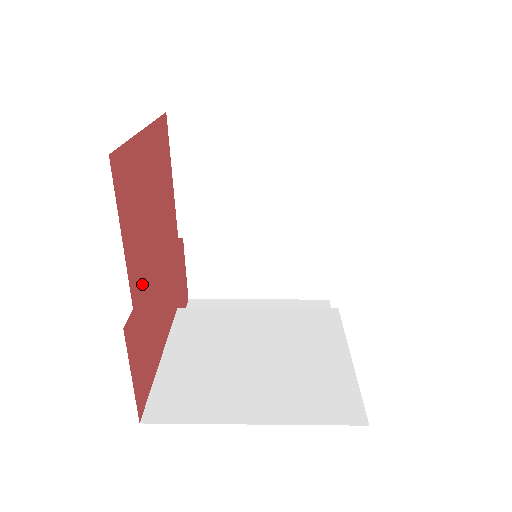
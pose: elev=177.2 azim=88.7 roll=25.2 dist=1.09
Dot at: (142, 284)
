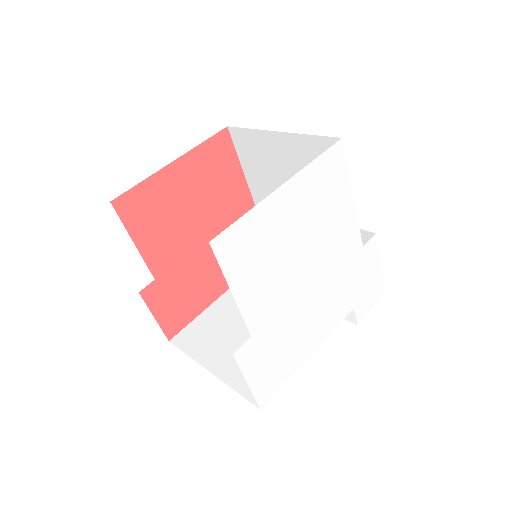
Dot at: (172, 263)
